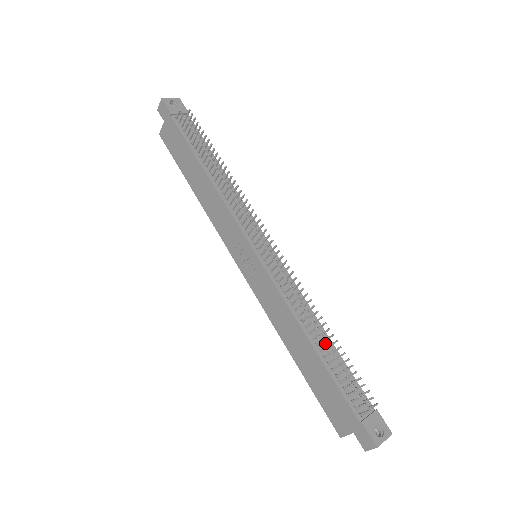
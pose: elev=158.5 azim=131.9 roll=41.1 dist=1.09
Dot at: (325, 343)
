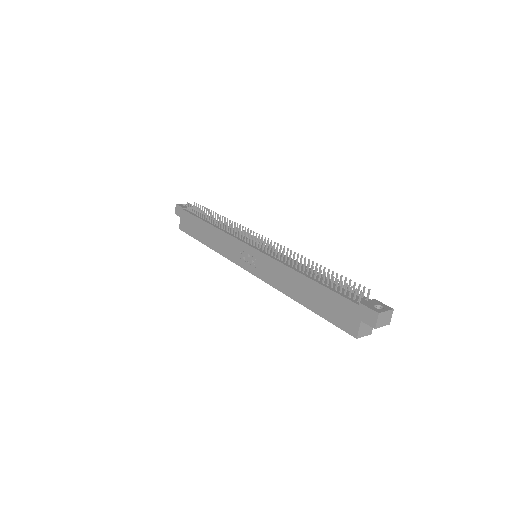
Dot at: (318, 276)
